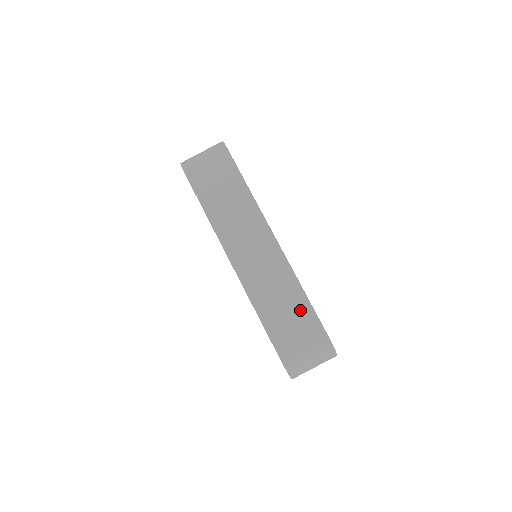
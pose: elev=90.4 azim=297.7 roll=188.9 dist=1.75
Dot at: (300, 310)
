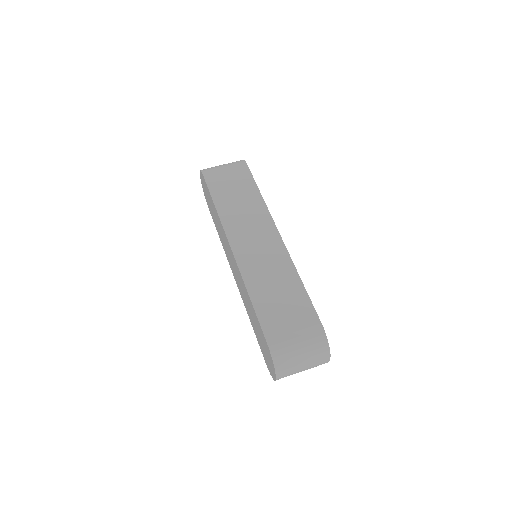
Dot at: (295, 297)
